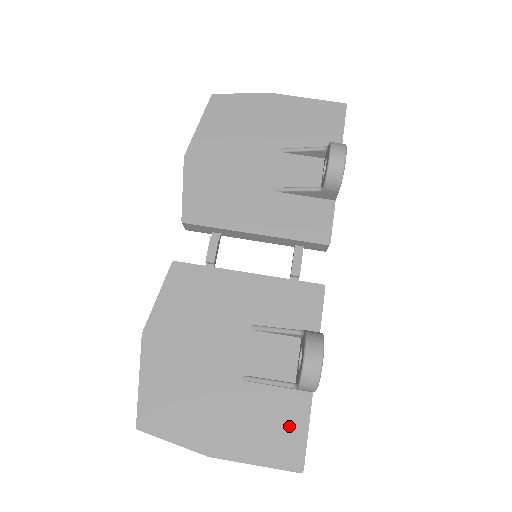
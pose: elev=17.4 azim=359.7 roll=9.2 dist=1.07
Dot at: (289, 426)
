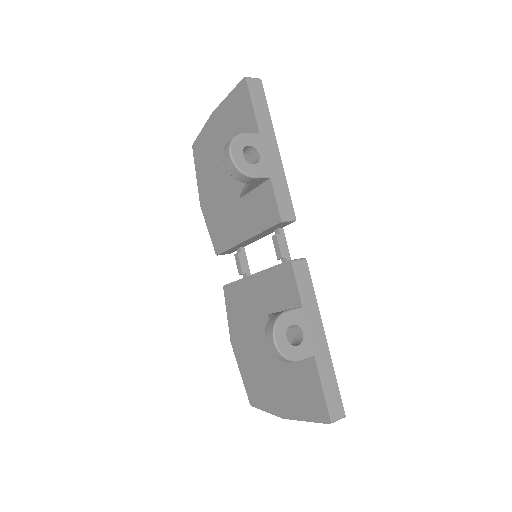
Dot at: (311, 388)
